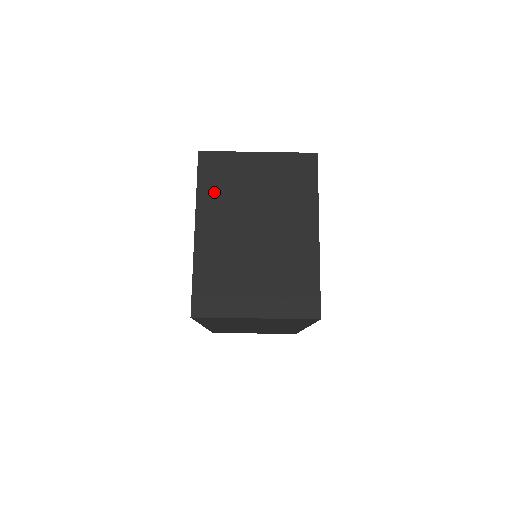
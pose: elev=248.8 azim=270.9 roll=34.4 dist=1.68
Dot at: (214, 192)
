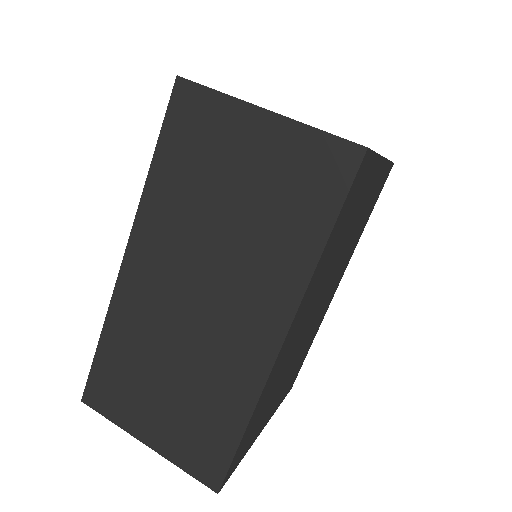
Dot at: occluded
